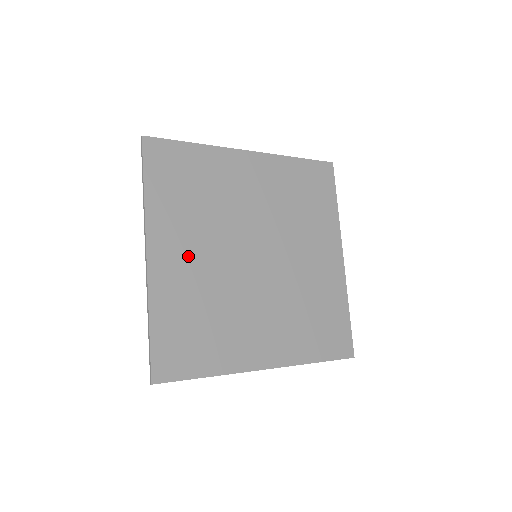
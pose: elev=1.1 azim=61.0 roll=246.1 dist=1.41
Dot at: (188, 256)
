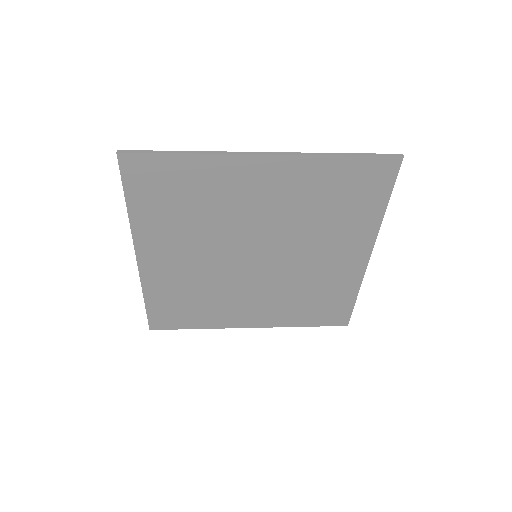
Dot at: (178, 259)
